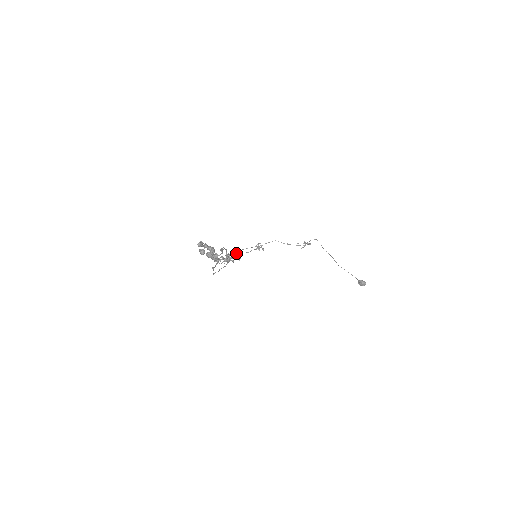
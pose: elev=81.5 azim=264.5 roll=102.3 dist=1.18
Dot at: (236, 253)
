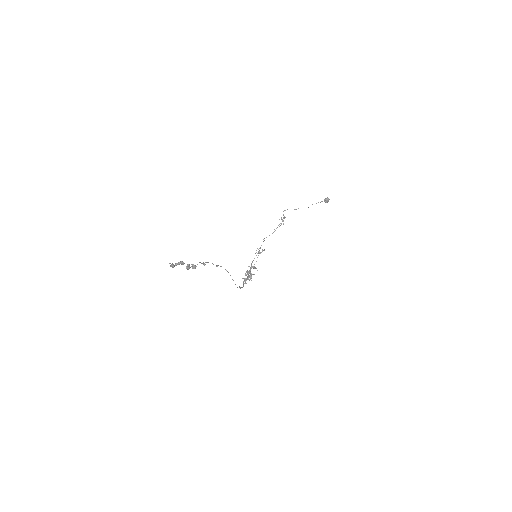
Dot at: occluded
